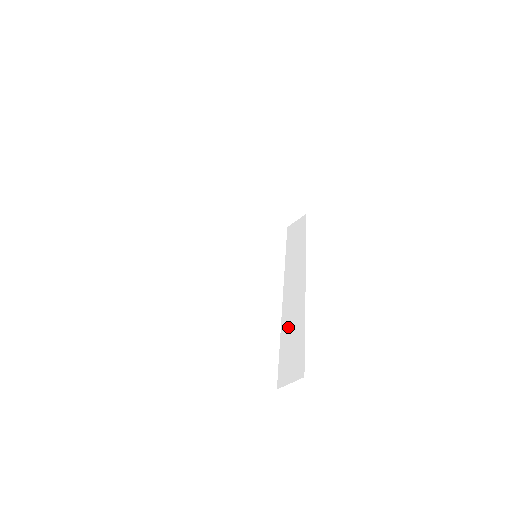
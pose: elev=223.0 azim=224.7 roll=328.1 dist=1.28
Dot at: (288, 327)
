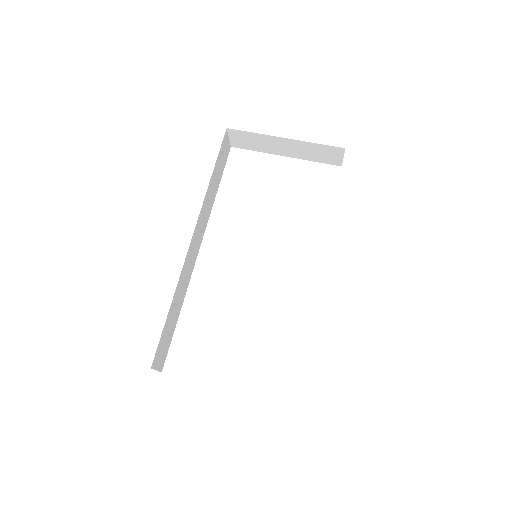
Dot at: occluded
